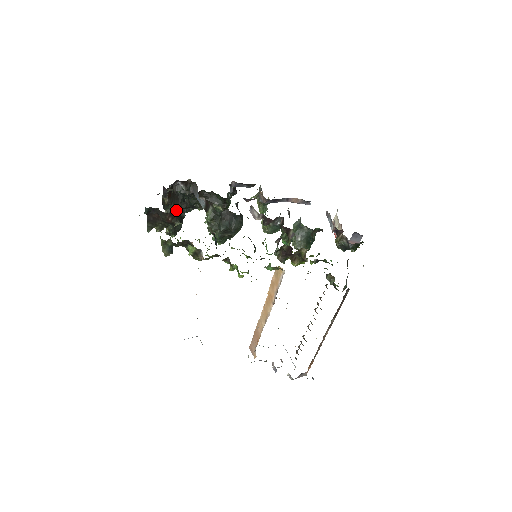
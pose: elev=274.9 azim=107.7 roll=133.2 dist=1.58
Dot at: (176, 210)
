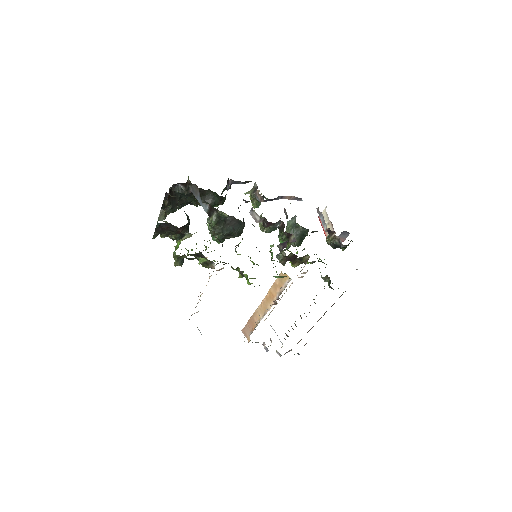
Dot at: (174, 209)
